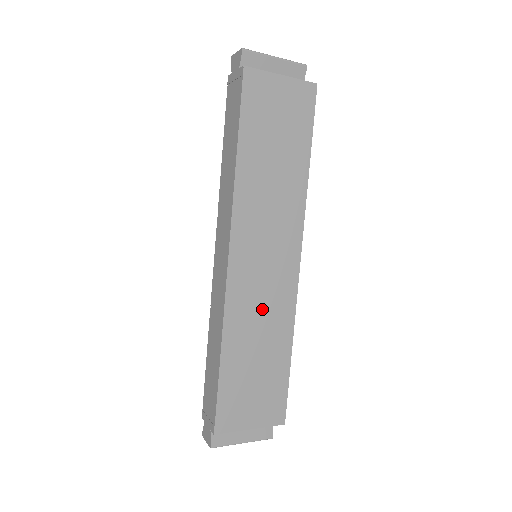
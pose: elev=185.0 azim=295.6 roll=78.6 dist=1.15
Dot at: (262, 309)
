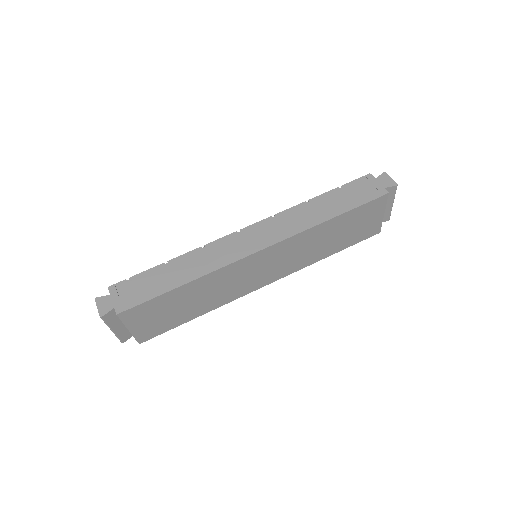
Dot at: (226, 286)
